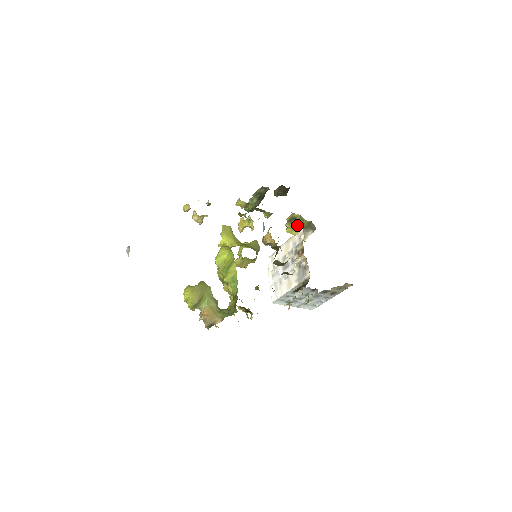
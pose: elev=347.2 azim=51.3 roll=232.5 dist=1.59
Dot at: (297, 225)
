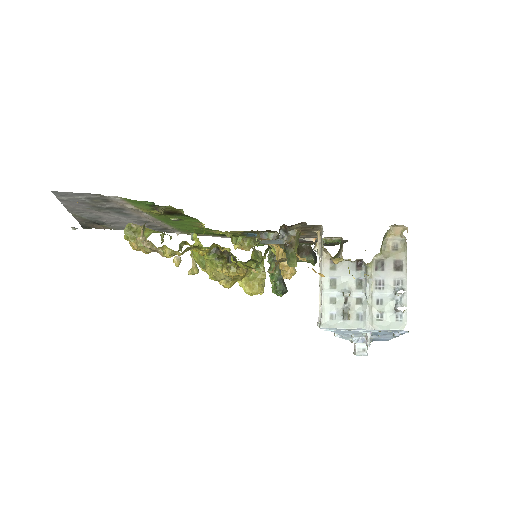
Dot at: occluded
